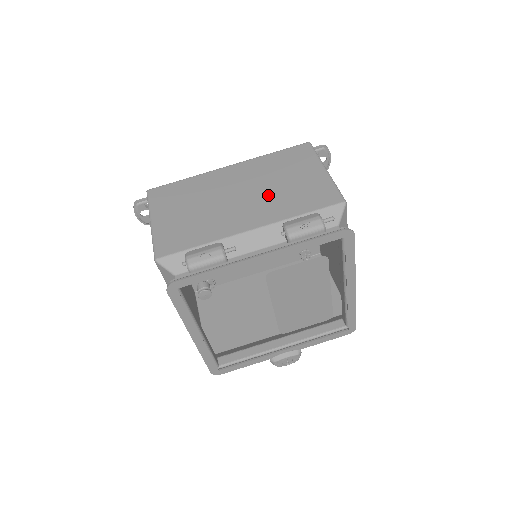
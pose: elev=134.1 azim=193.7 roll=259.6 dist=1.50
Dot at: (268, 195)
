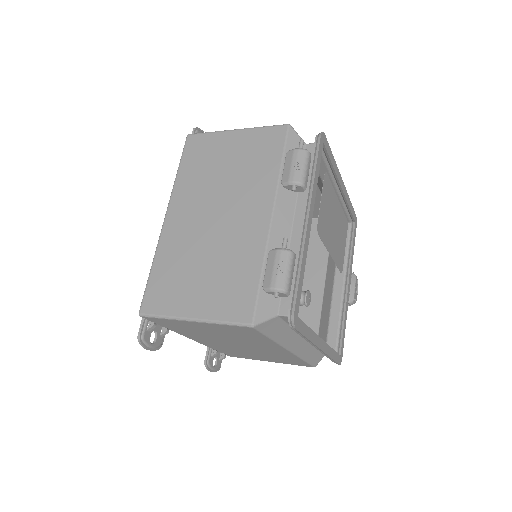
Dot at: (235, 189)
